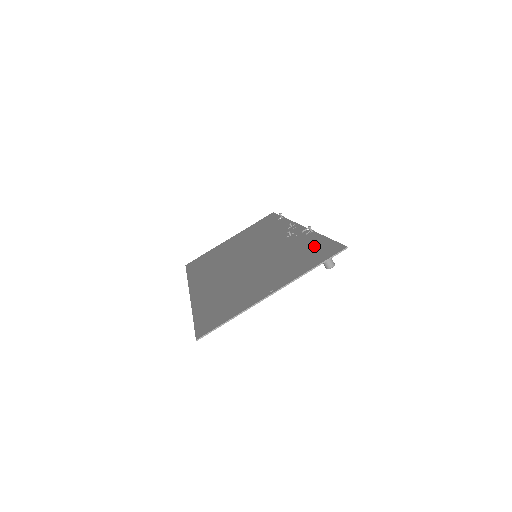
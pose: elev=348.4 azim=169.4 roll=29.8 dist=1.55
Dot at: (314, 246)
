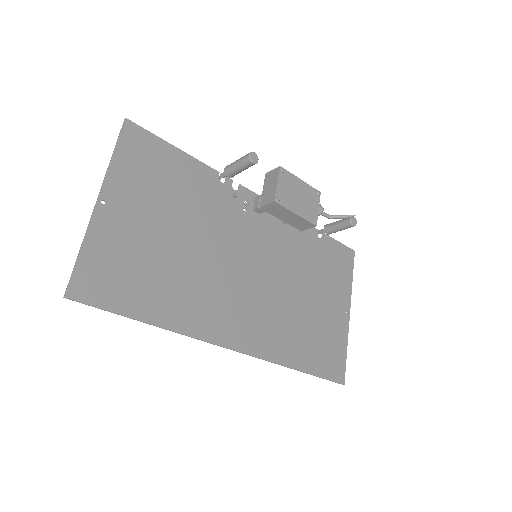
Dot at: (172, 164)
